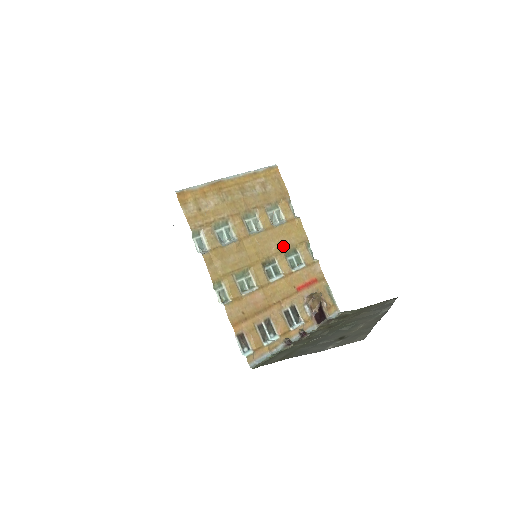
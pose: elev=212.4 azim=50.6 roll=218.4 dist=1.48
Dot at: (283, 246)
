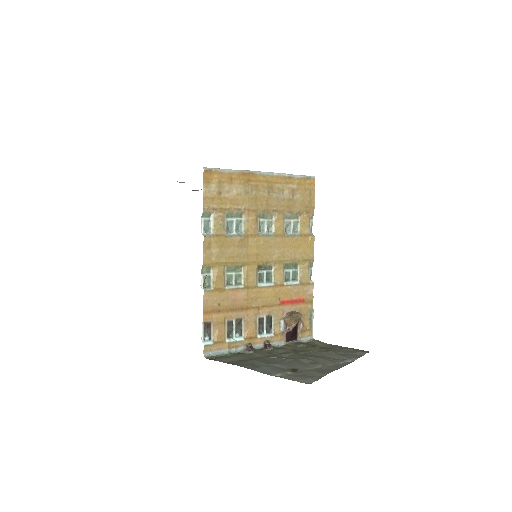
Dot at: (286, 257)
